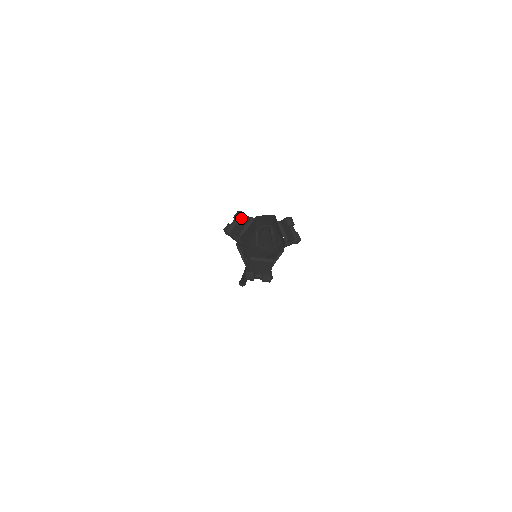
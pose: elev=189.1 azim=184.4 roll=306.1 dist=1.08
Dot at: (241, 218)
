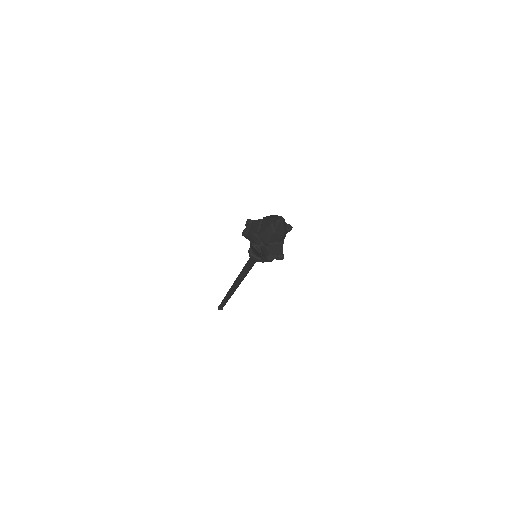
Dot at: (252, 223)
